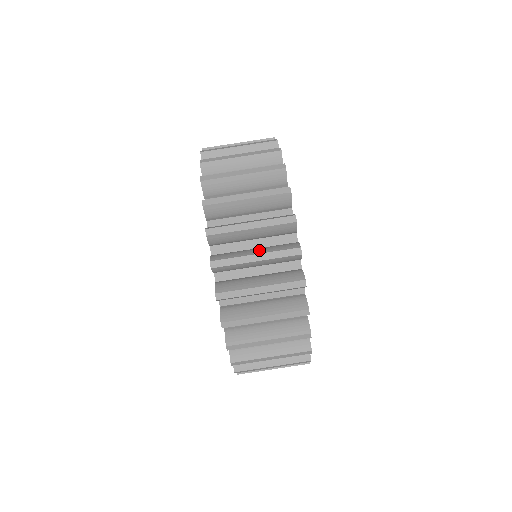
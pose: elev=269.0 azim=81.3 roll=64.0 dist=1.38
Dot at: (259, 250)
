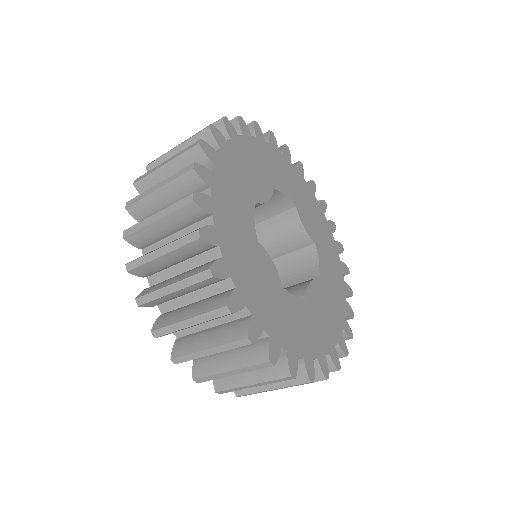
Dot at: (231, 362)
